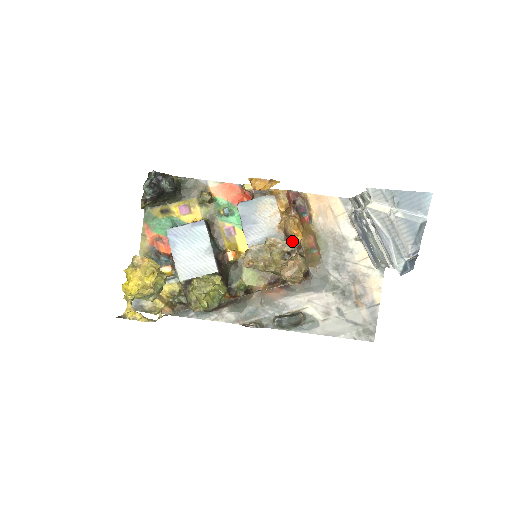
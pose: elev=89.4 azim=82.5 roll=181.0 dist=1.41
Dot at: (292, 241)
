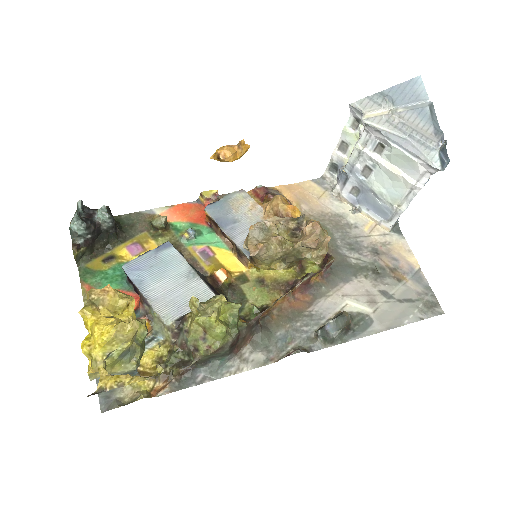
Dot at: occluded
